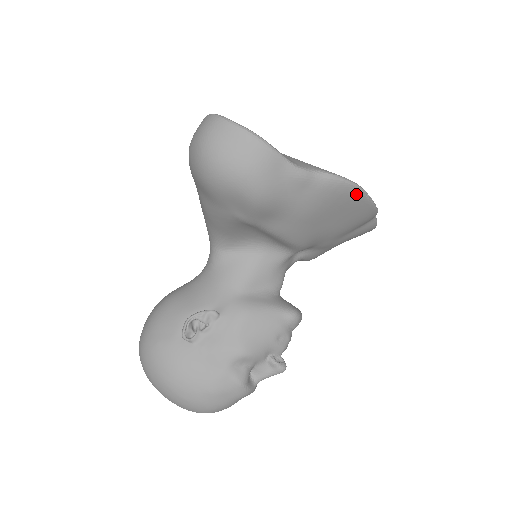
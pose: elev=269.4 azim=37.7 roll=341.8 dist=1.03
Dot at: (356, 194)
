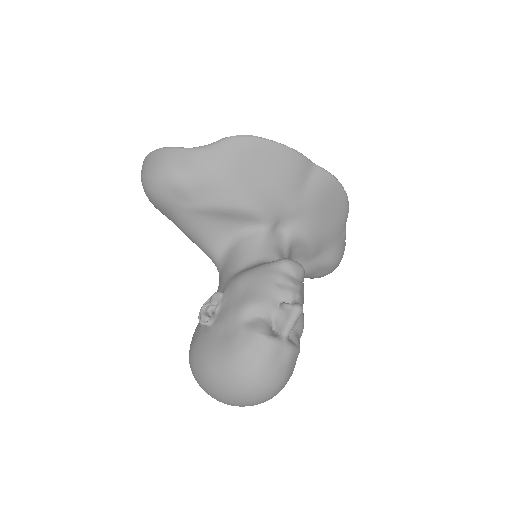
Dot at: (253, 142)
